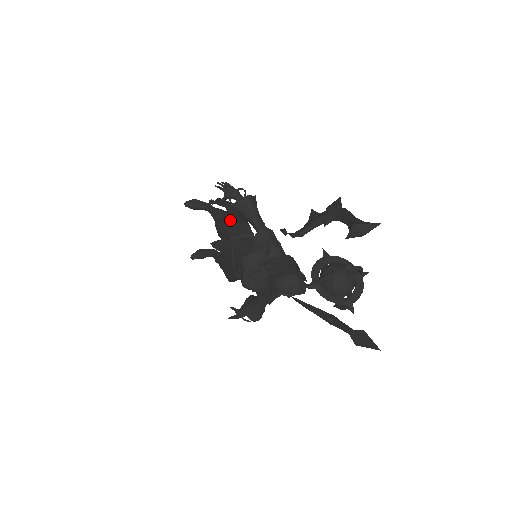
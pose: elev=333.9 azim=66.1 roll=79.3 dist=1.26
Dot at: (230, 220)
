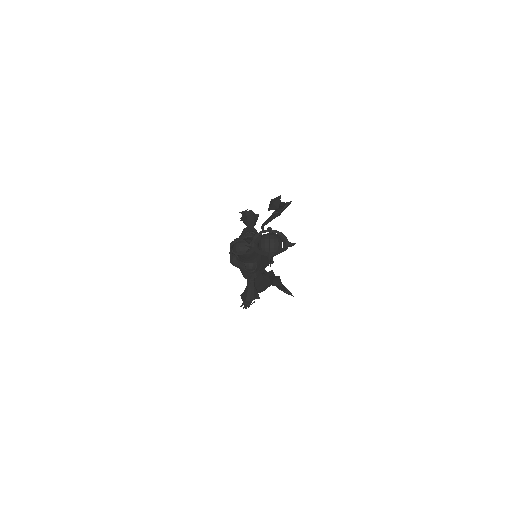
Dot at: occluded
